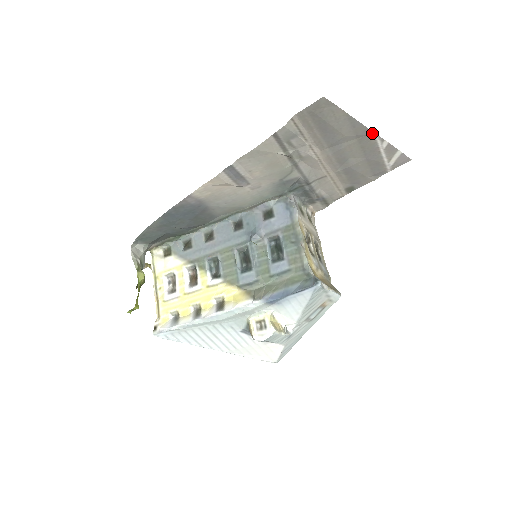
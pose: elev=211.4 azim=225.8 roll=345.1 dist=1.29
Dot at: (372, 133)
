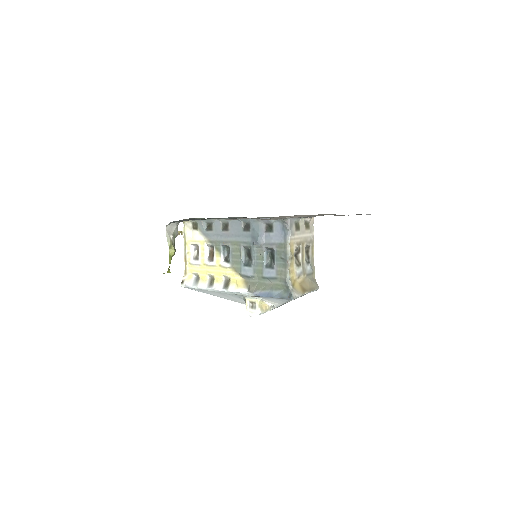
Dot at: occluded
